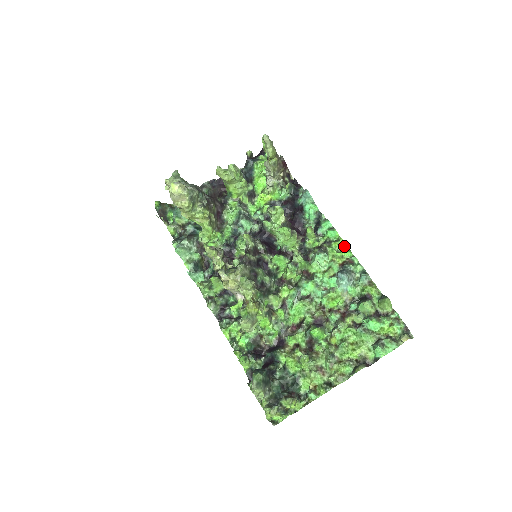
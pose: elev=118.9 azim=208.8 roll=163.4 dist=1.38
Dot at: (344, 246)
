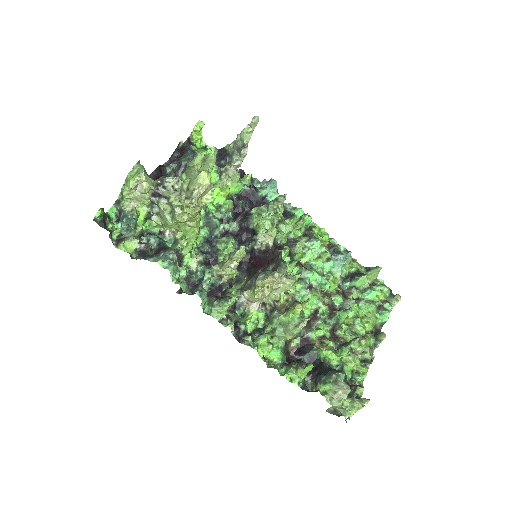
Dot at: (322, 230)
